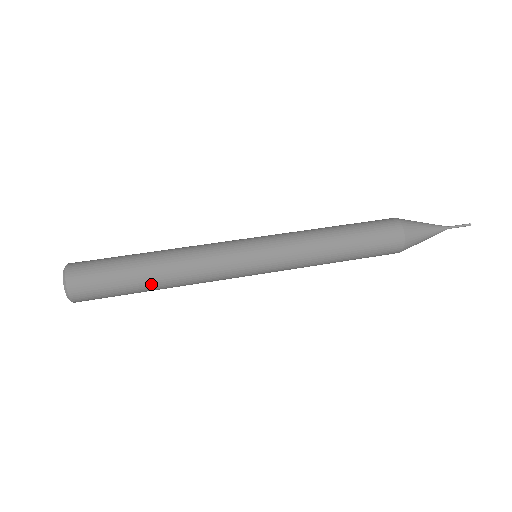
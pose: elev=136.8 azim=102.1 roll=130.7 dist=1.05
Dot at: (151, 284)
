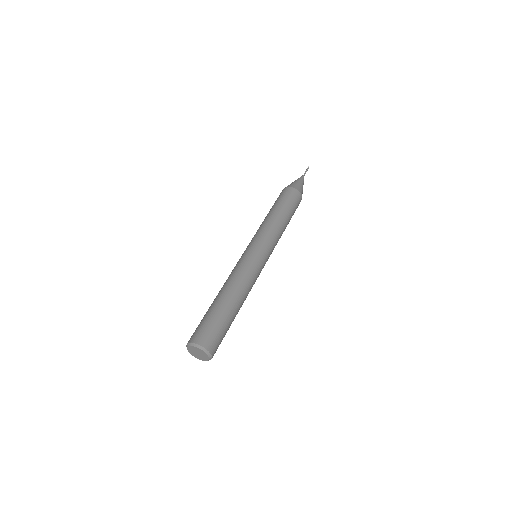
Dot at: occluded
